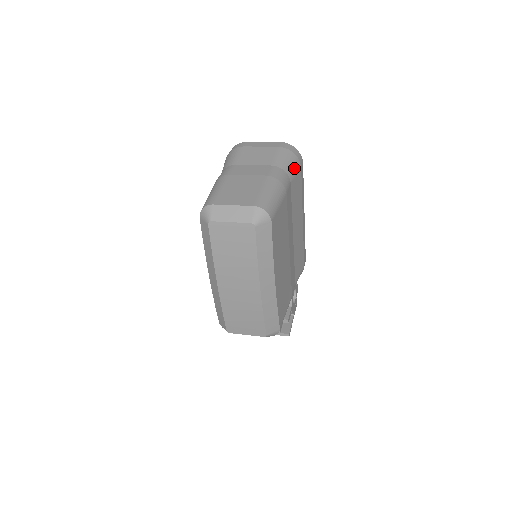
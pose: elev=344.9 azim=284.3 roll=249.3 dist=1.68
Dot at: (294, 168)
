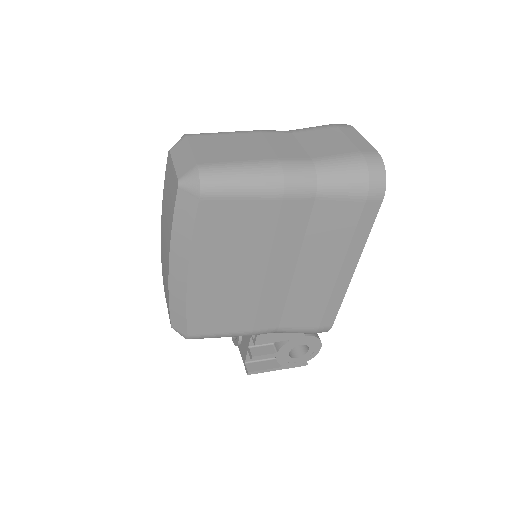
Dot at: (344, 188)
